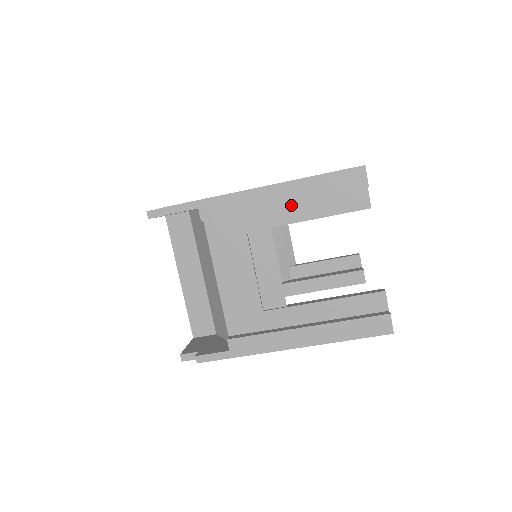
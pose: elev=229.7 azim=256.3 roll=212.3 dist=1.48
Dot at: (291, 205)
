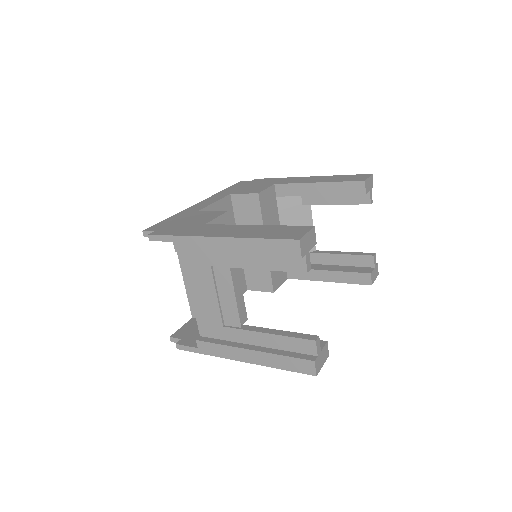
Dot at: occluded
